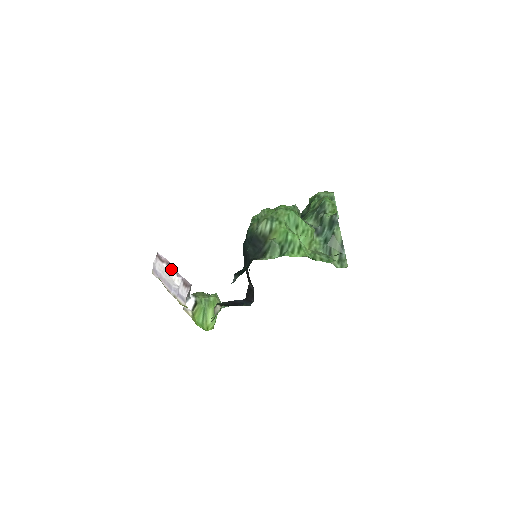
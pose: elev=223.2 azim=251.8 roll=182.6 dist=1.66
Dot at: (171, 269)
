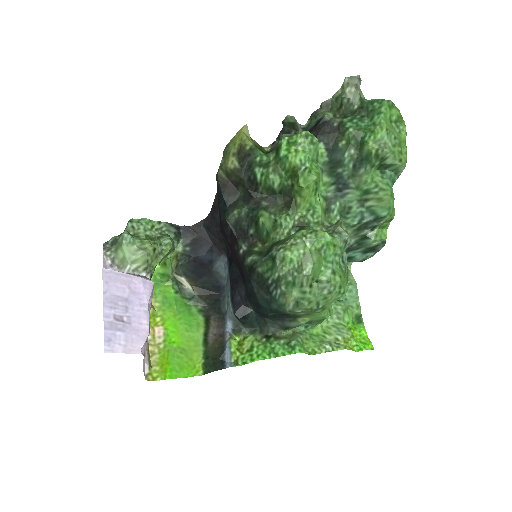
Dot at: (147, 326)
